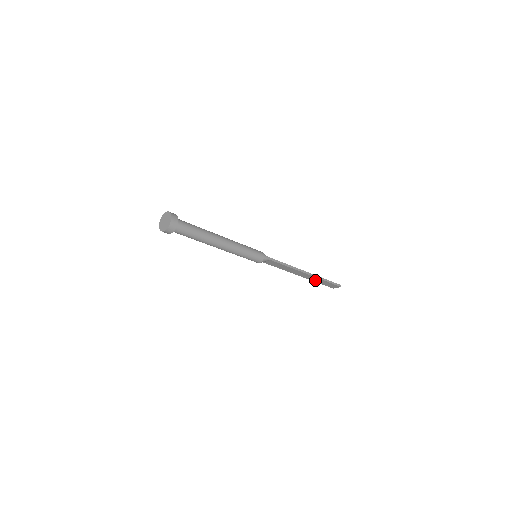
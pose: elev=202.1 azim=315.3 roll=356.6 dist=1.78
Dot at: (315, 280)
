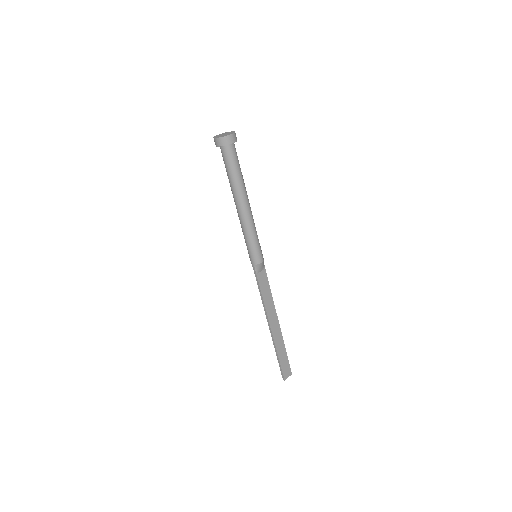
Dot at: (278, 347)
